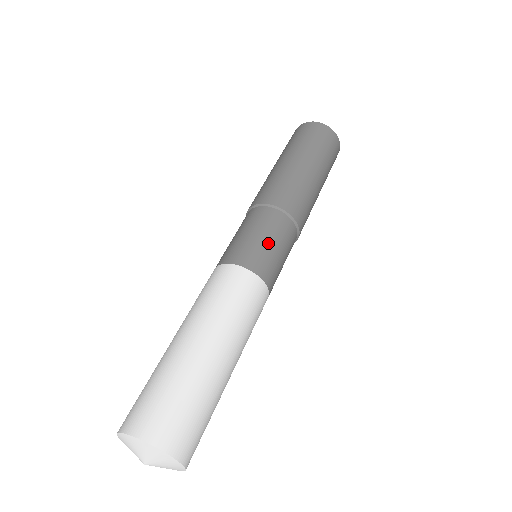
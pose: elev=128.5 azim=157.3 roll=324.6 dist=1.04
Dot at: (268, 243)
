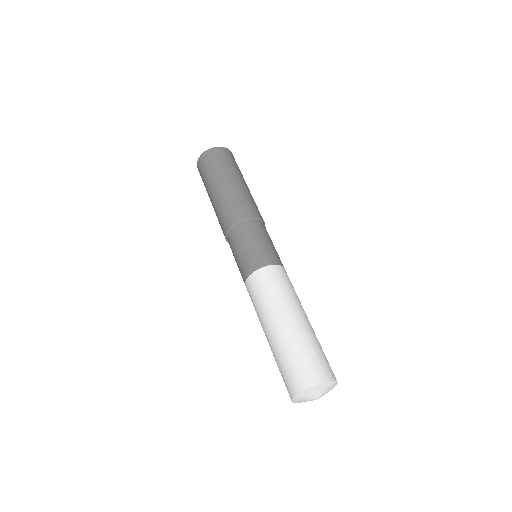
Dot at: occluded
